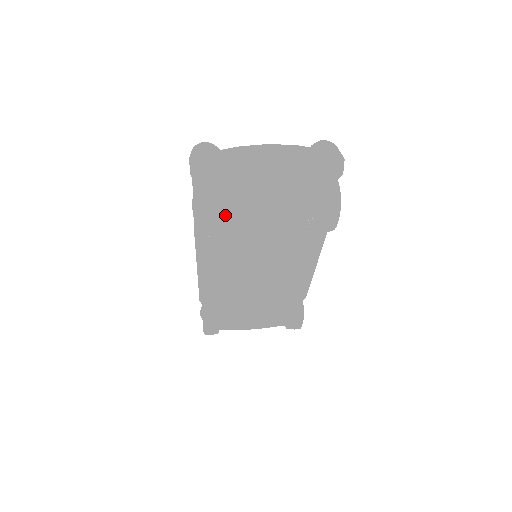
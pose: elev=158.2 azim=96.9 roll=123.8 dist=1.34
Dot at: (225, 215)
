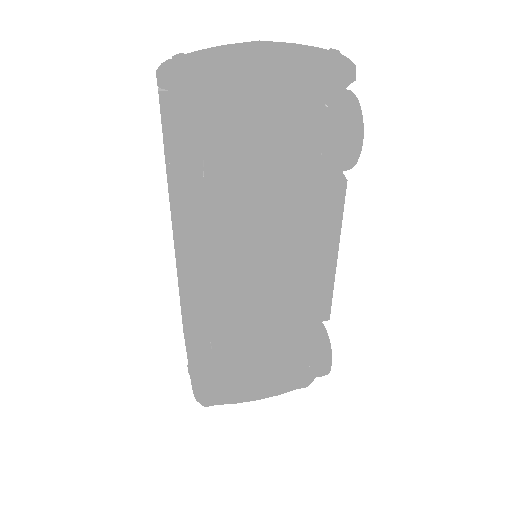
Dot at: (211, 148)
